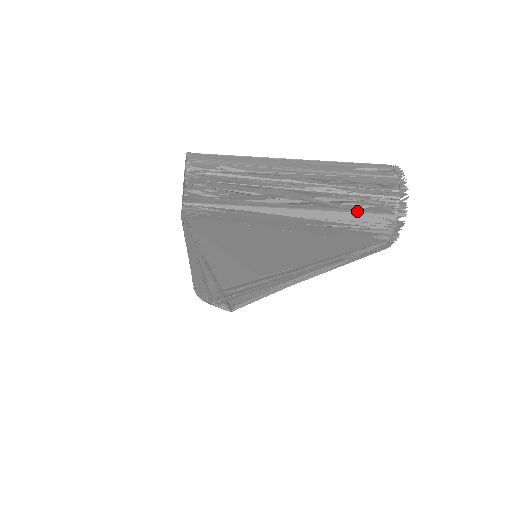
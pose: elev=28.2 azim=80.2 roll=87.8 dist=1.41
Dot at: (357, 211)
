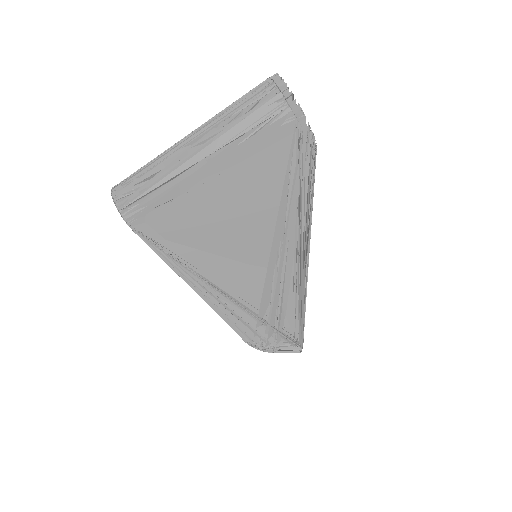
Dot at: (248, 116)
